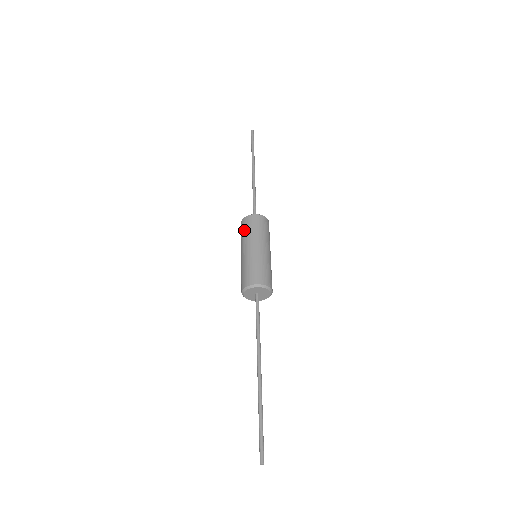
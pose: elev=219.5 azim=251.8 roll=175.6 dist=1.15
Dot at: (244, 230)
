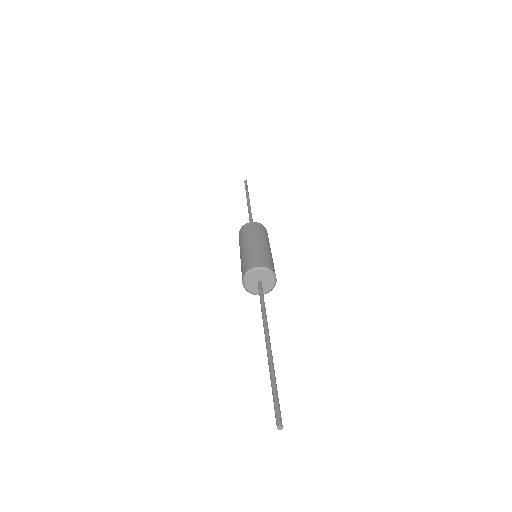
Dot at: (242, 234)
